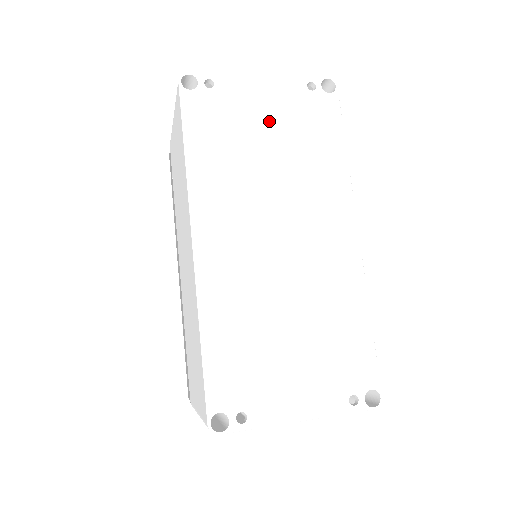
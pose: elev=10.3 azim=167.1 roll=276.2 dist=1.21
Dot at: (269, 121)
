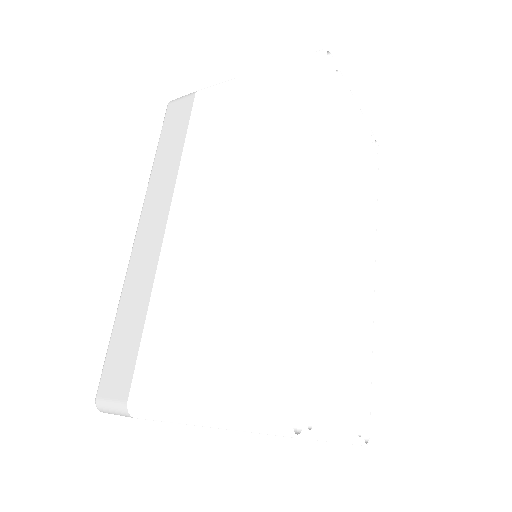
Dot at: (355, 142)
